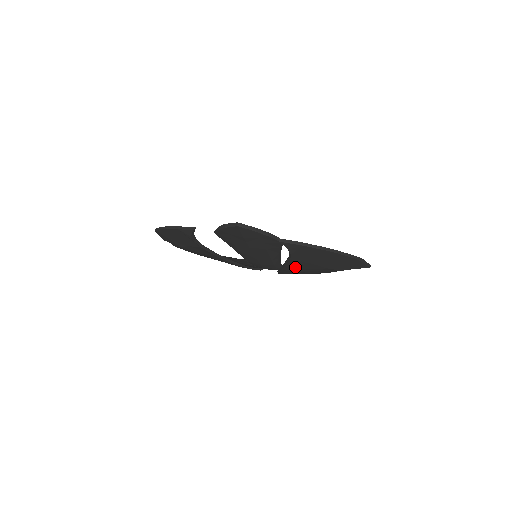
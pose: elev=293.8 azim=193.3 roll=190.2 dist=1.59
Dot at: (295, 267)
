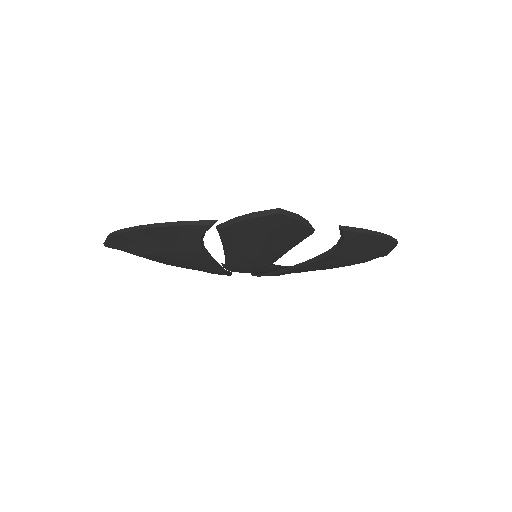
Dot at: (318, 264)
